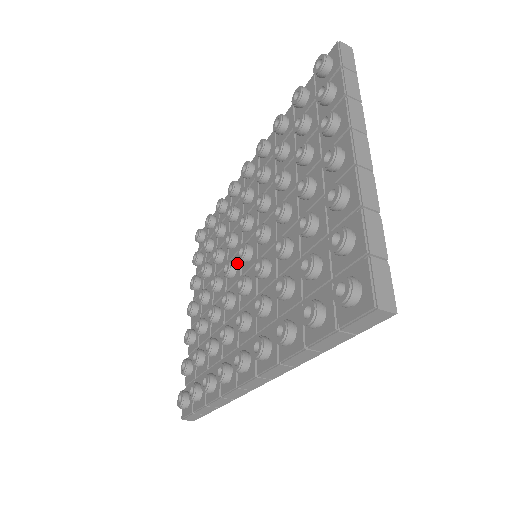
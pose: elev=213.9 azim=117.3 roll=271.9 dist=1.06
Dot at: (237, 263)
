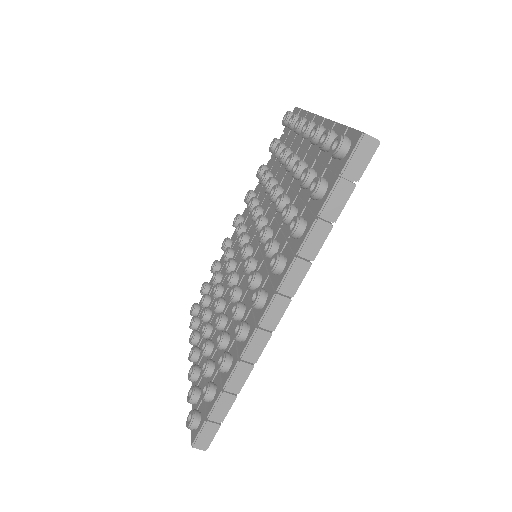
Dot at: (239, 272)
